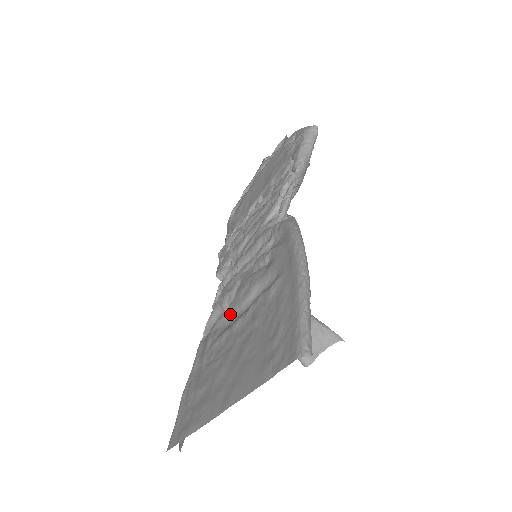
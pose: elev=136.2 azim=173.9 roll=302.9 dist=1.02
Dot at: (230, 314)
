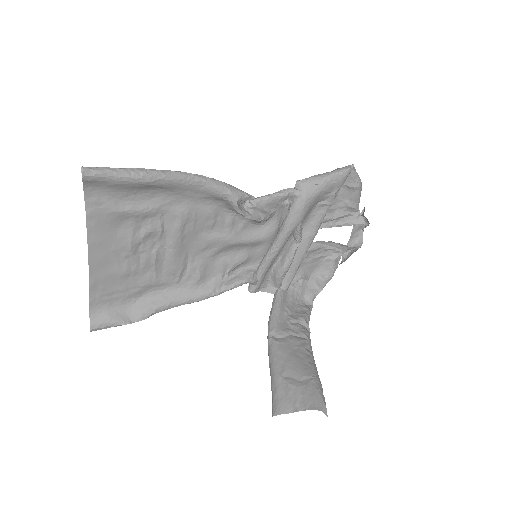
Dot at: (181, 257)
